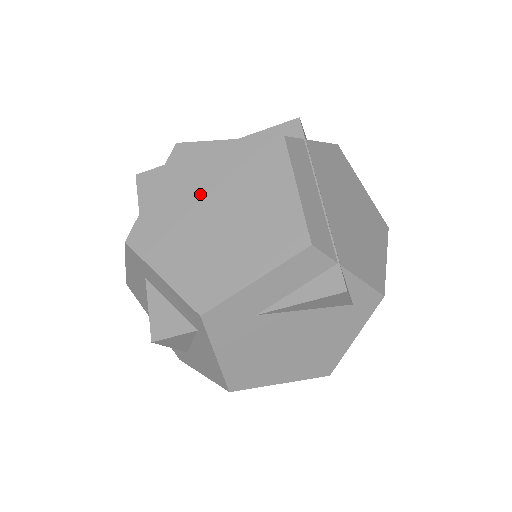
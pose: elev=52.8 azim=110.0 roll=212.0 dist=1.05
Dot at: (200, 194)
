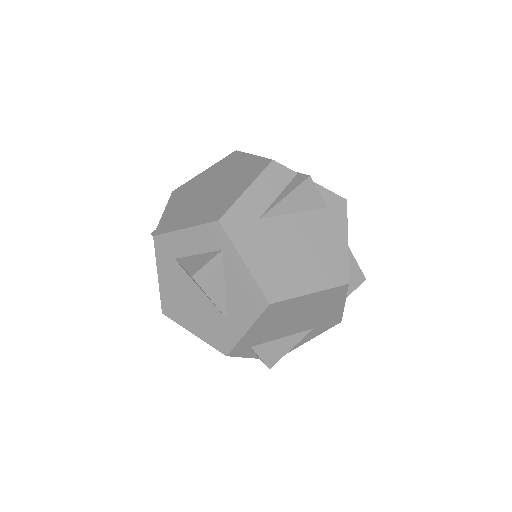
Dot at: (196, 192)
